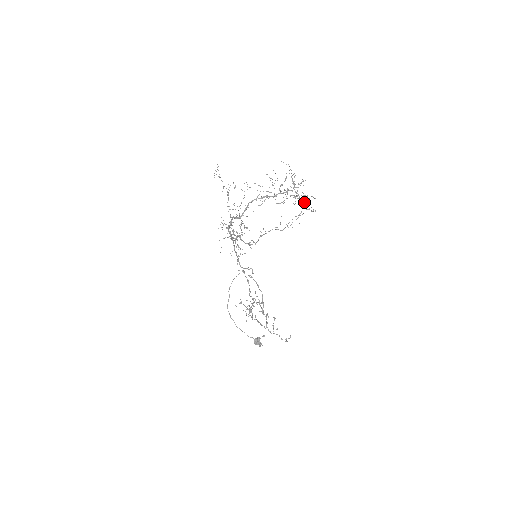
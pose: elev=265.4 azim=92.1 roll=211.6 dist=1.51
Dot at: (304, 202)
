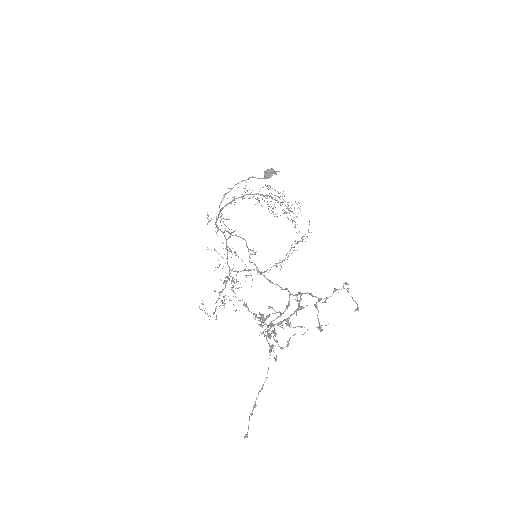
Dot at: occluded
